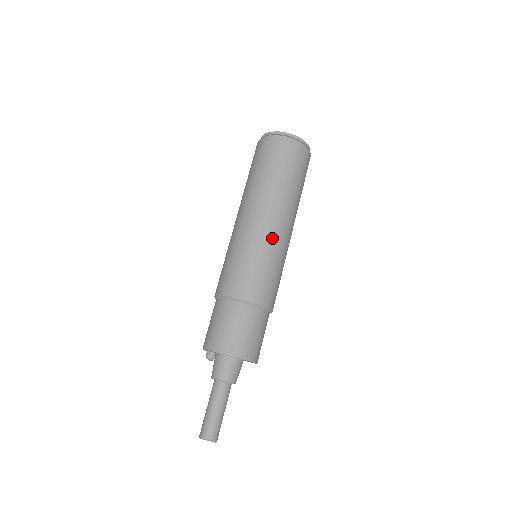
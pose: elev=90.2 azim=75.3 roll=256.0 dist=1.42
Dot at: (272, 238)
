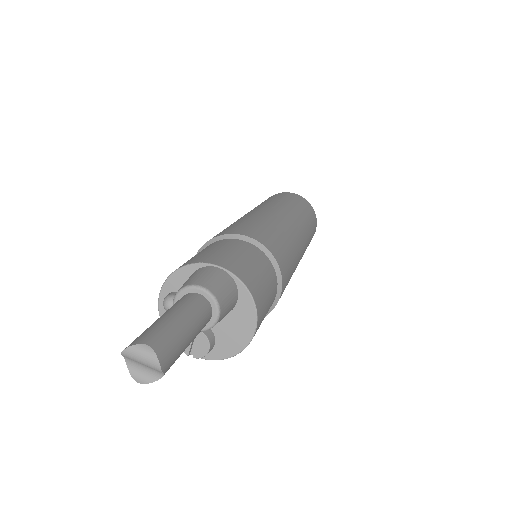
Dot at: (285, 223)
